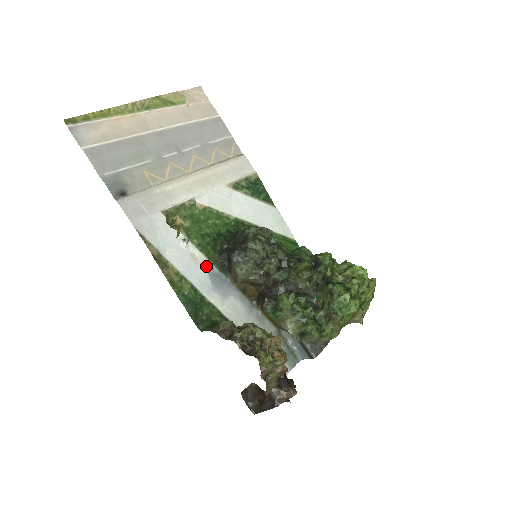
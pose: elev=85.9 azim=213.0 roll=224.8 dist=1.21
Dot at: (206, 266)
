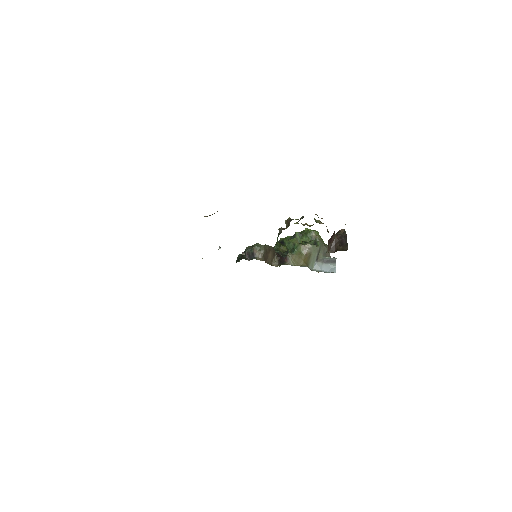
Dot at: occluded
